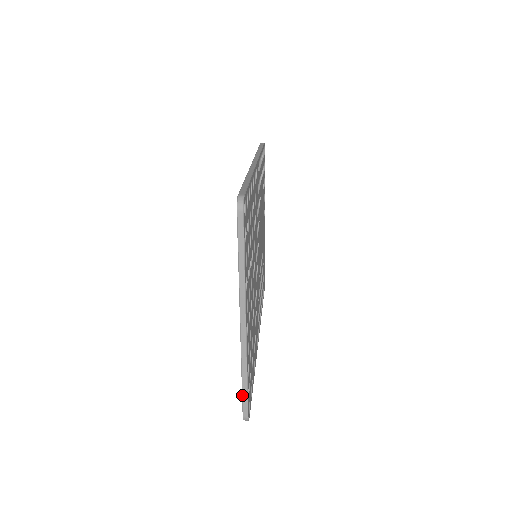
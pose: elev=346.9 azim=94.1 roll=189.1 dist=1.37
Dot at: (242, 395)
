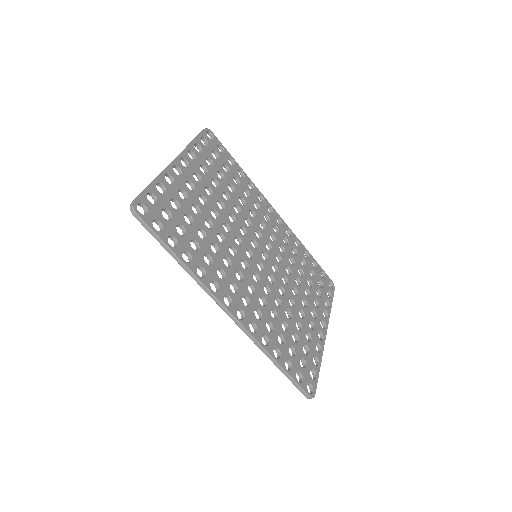
Dot at: (143, 191)
